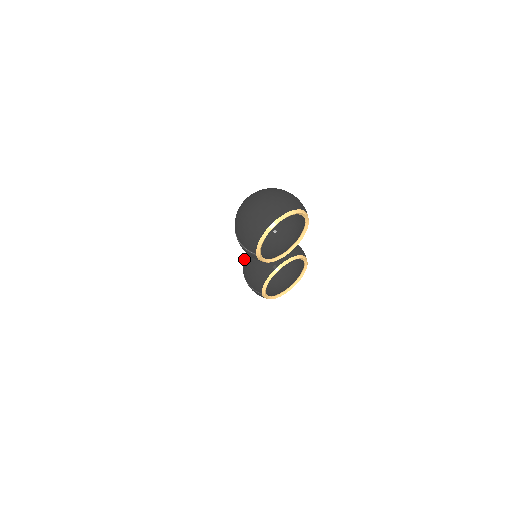
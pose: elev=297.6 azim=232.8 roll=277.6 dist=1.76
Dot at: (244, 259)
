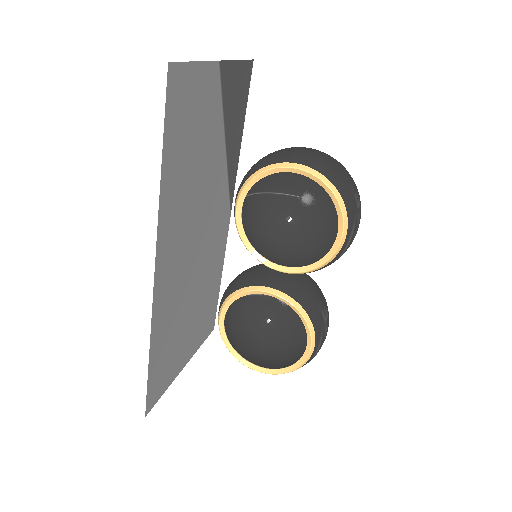
Dot at: occluded
